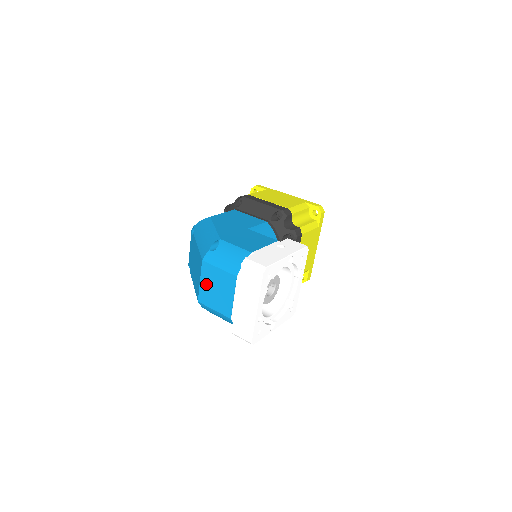
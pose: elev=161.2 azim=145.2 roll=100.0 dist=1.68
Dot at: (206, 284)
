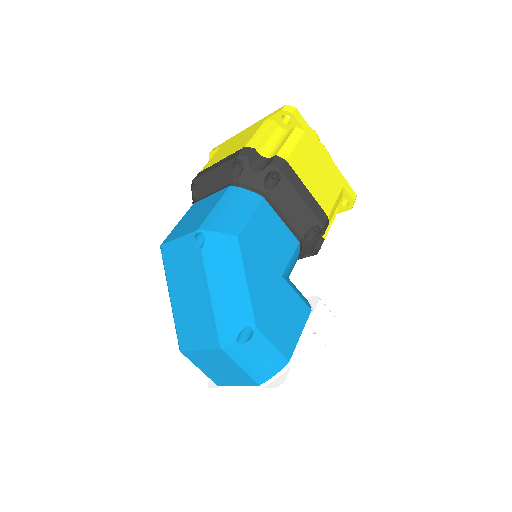
Dot at: (207, 357)
